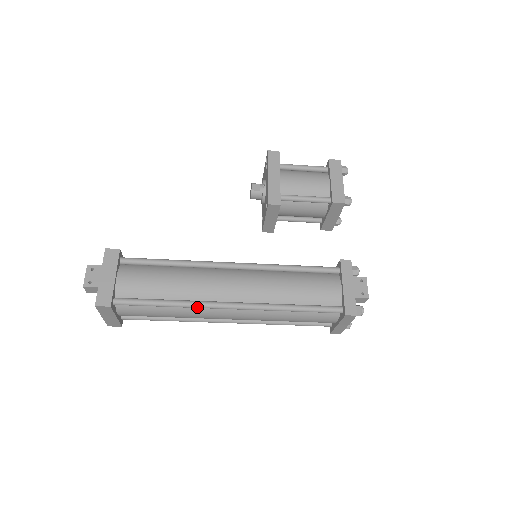
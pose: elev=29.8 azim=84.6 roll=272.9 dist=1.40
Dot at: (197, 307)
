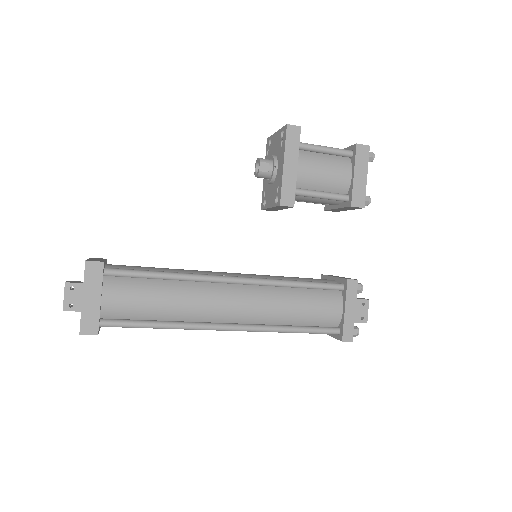
Dot at: (193, 329)
